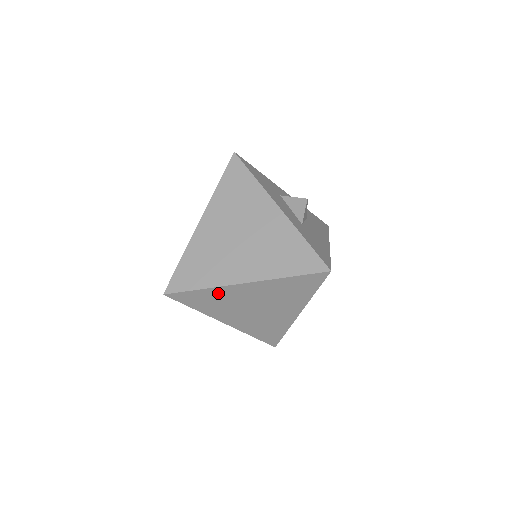
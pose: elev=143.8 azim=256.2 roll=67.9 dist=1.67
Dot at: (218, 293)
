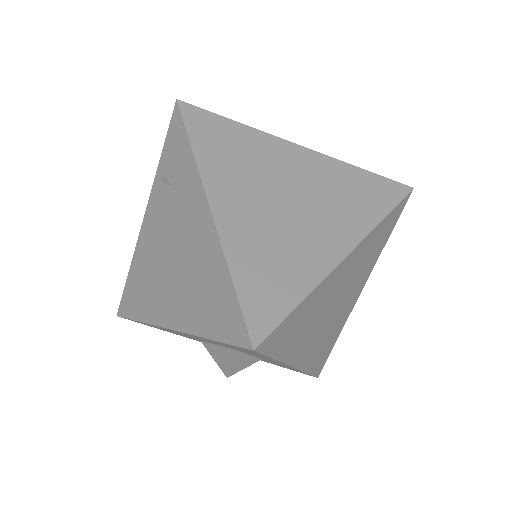
Dot at: (315, 297)
